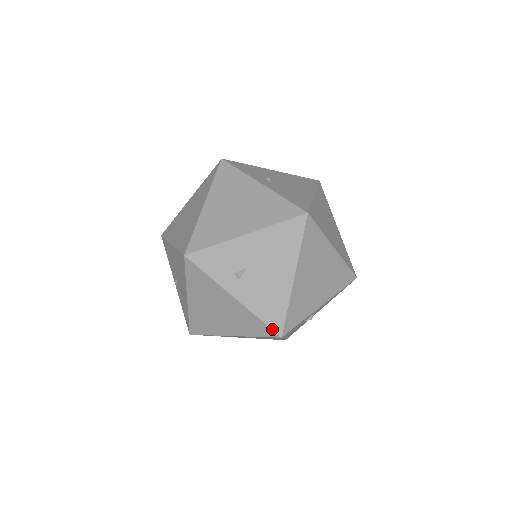
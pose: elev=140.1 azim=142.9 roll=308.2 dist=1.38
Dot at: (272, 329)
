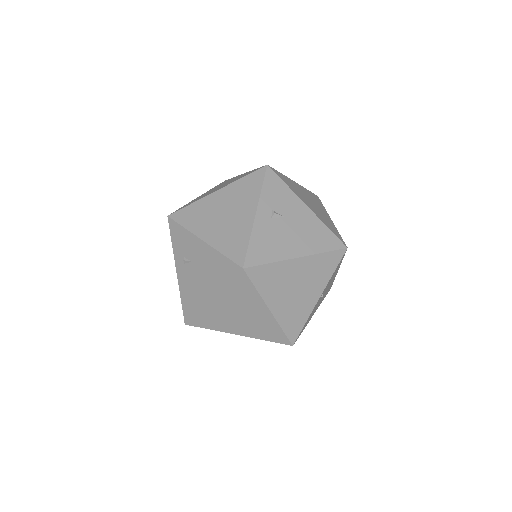
Dot at: (183, 313)
